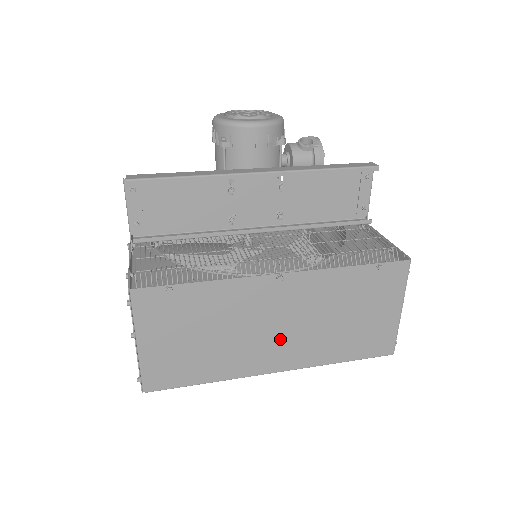
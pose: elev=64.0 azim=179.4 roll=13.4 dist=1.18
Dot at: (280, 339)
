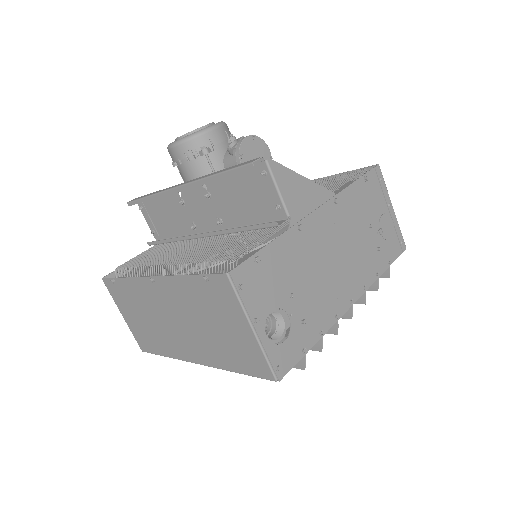
Dot at: (182, 334)
